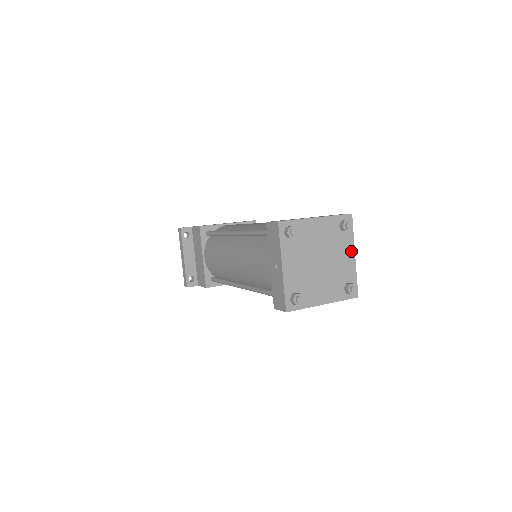
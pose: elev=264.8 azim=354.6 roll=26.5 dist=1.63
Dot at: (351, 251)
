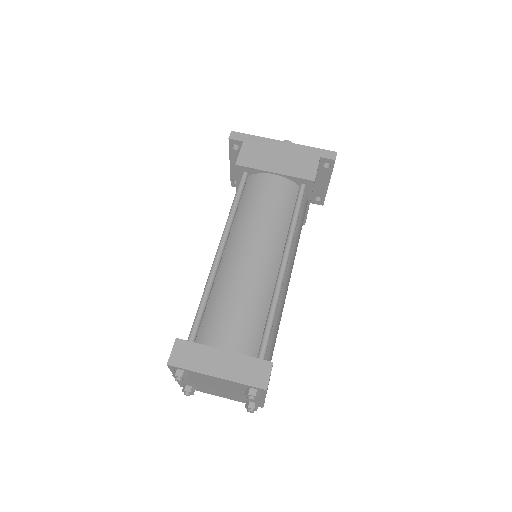
Dot at: (260, 397)
